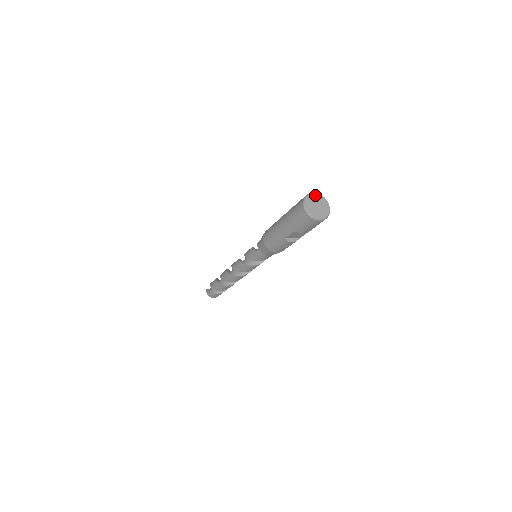
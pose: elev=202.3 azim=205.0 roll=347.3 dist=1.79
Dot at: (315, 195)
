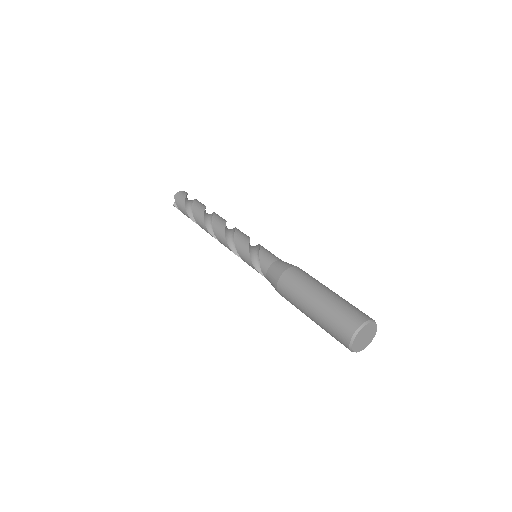
Dot at: (359, 334)
